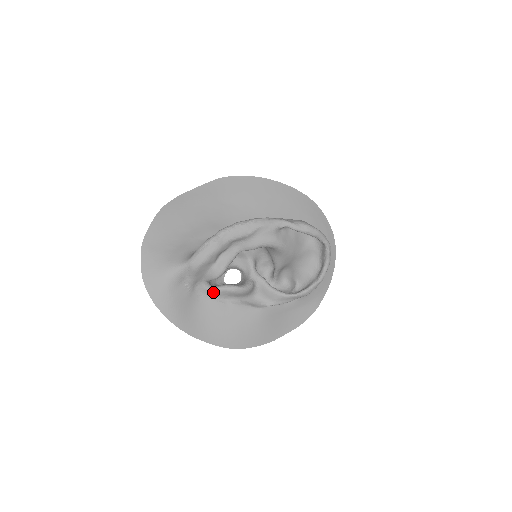
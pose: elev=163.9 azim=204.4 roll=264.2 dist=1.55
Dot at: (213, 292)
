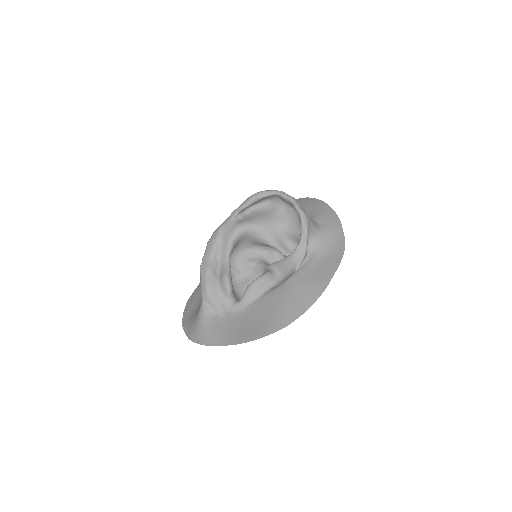
Dot at: (243, 302)
